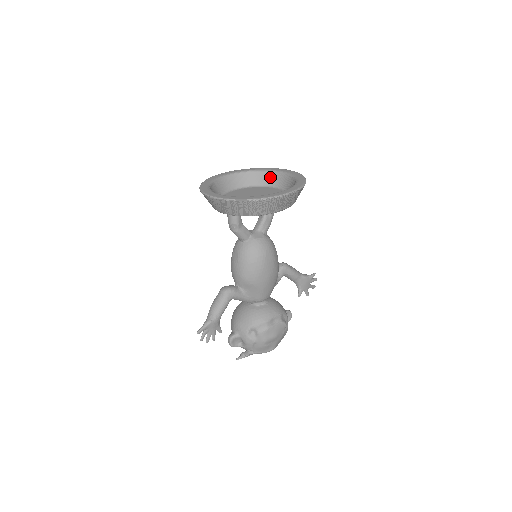
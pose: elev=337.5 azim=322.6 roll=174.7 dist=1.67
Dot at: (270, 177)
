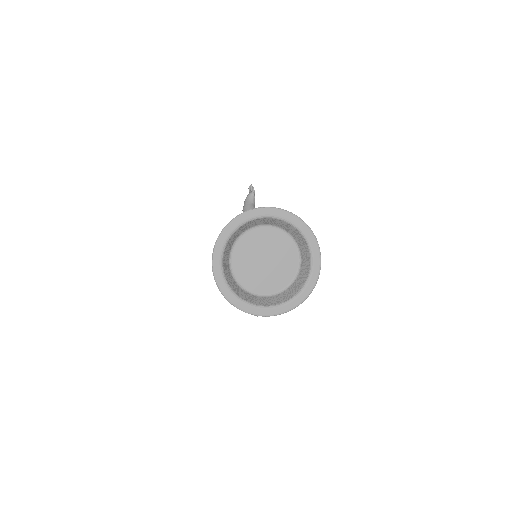
Dot at: (246, 226)
